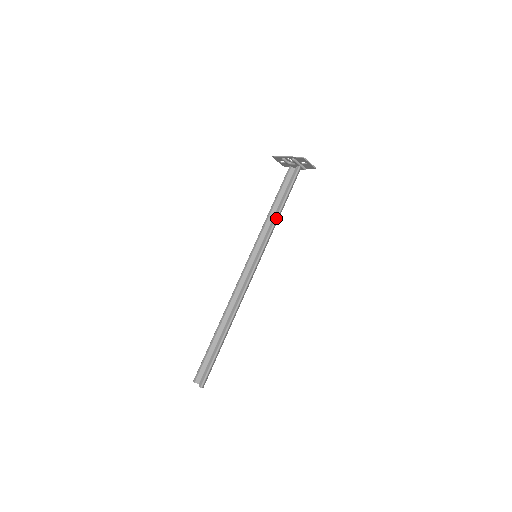
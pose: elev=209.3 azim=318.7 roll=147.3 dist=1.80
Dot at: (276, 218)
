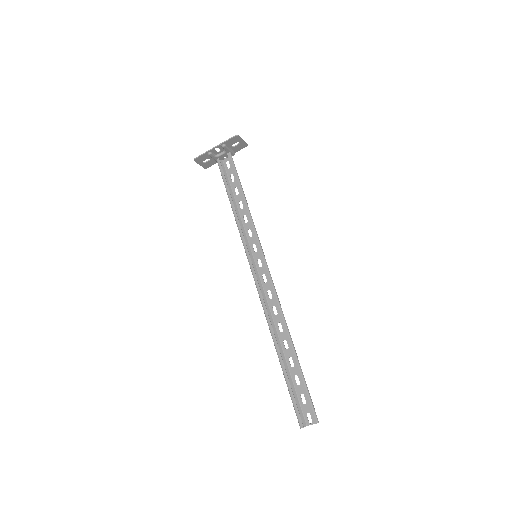
Dot at: (248, 208)
